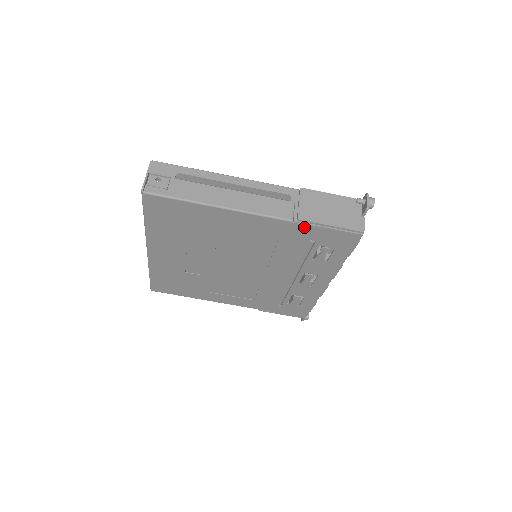
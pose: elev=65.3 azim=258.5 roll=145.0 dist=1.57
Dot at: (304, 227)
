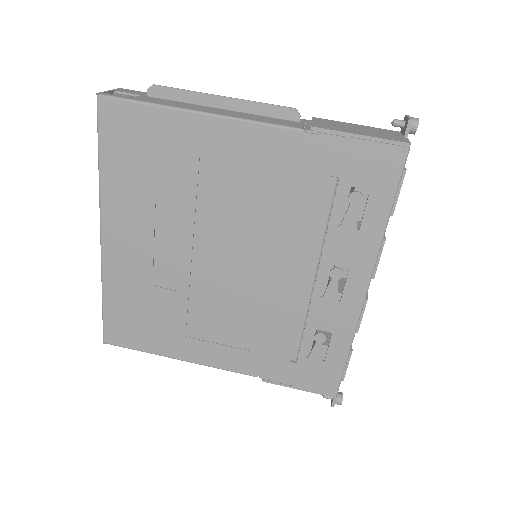
Dot at: (320, 142)
